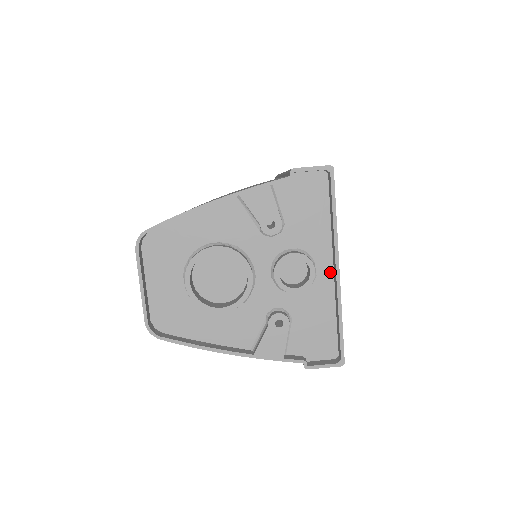
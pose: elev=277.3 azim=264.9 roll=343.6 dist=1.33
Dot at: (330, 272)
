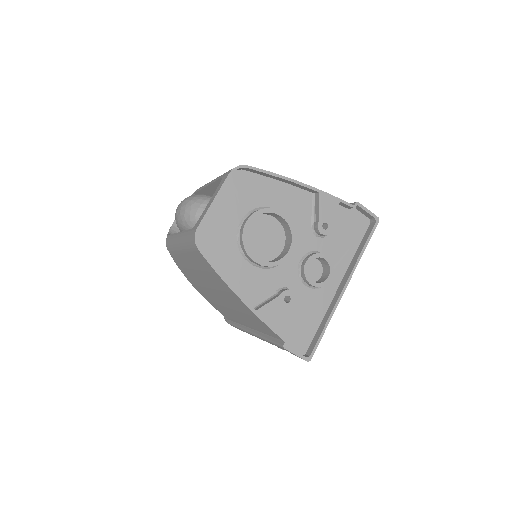
Dot at: (335, 288)
